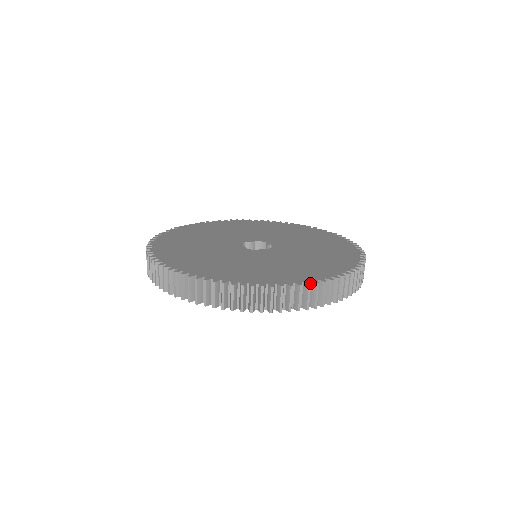
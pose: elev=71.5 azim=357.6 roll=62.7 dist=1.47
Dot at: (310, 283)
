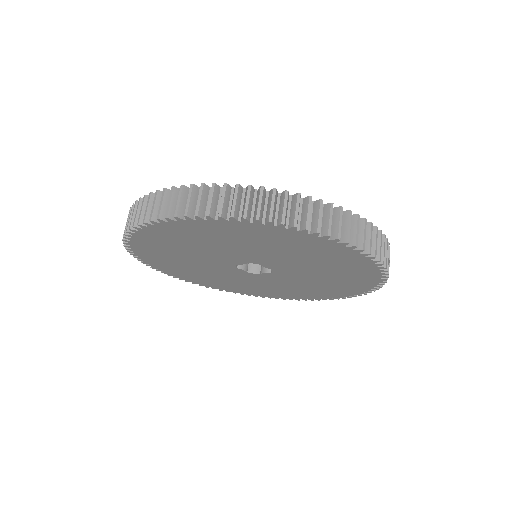
Dot at: (365, 219)
